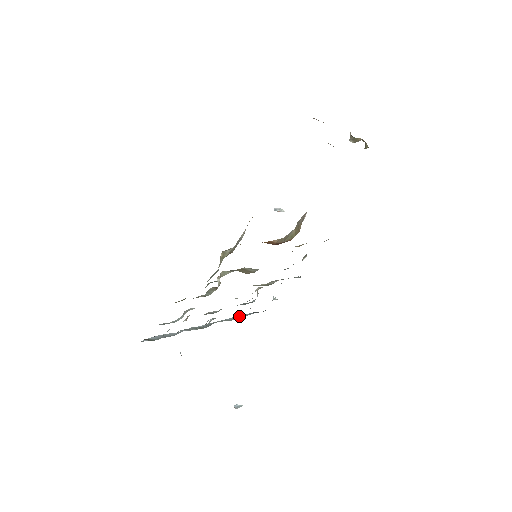
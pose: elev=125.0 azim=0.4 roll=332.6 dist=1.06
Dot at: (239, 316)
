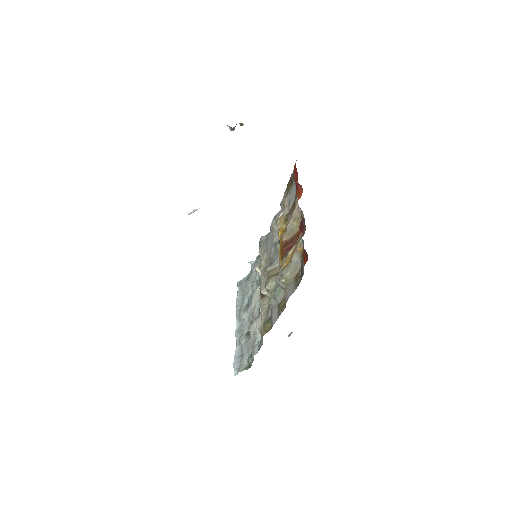
Dot at: (238, 295)
